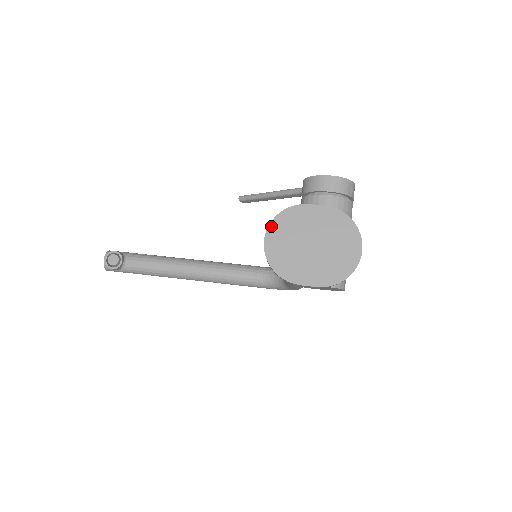
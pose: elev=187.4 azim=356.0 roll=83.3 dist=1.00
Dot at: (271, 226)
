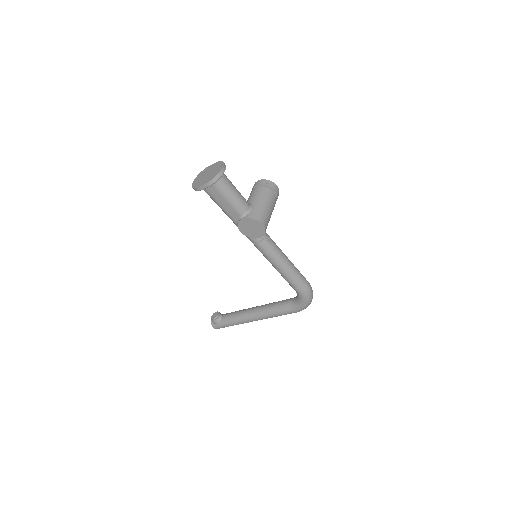
Dot at: (197, 177)
